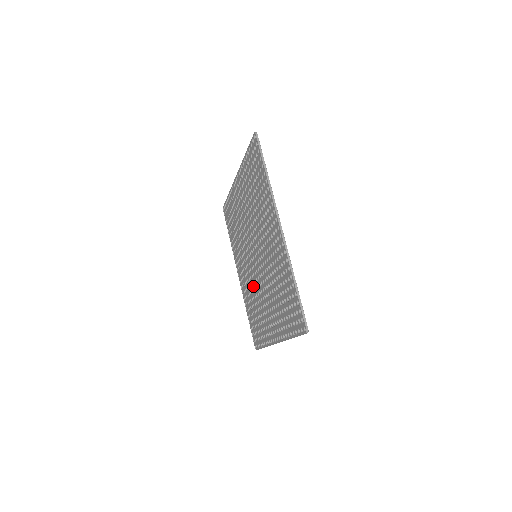
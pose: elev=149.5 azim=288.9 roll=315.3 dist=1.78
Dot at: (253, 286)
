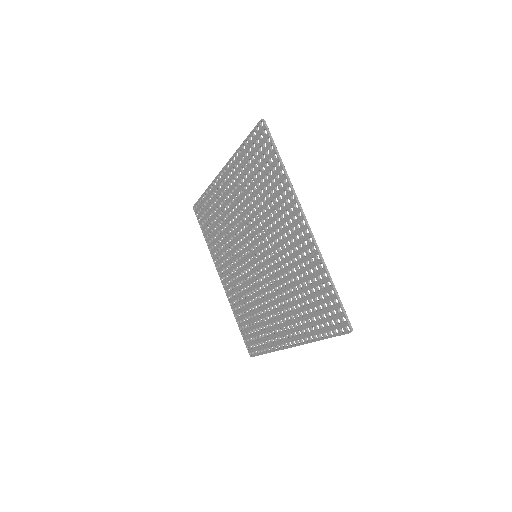
Dot at: (250, 289)
